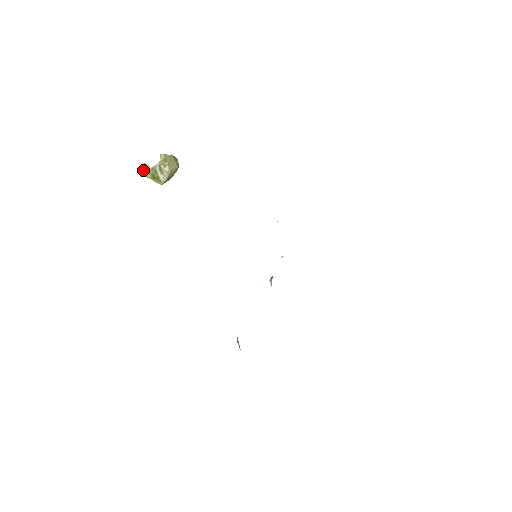
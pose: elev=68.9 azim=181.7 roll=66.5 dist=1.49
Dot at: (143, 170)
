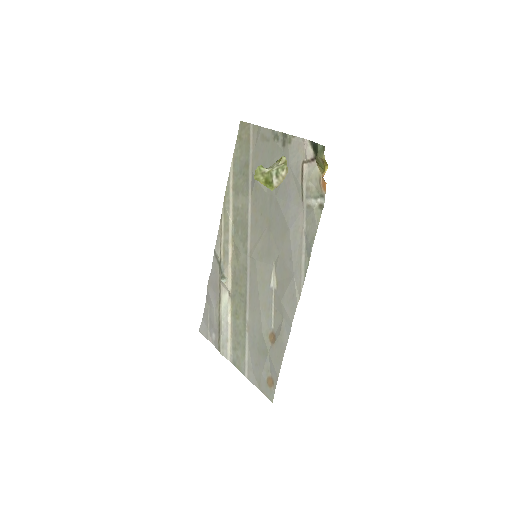
Dot at: (257, 173)
